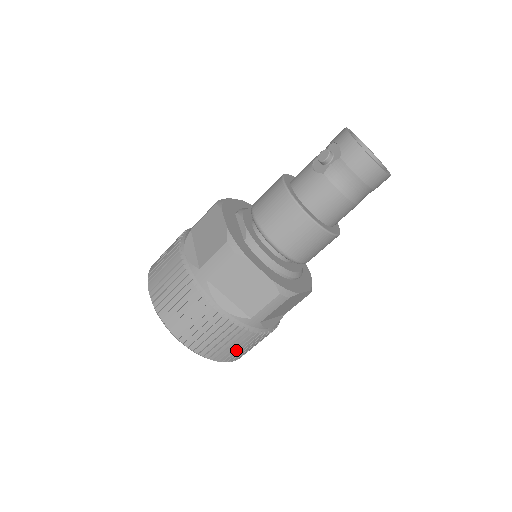
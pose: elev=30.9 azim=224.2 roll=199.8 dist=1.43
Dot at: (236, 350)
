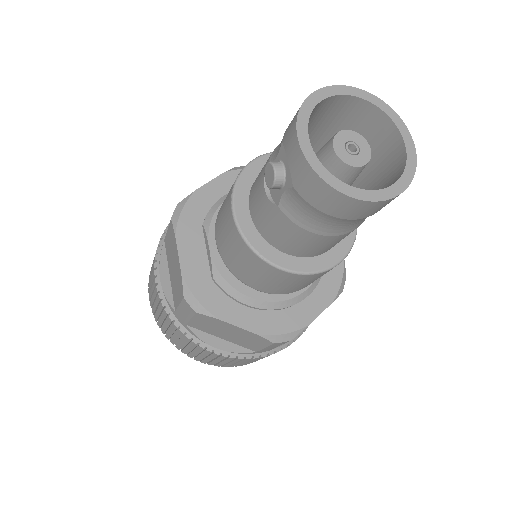
Dot at: occluded
